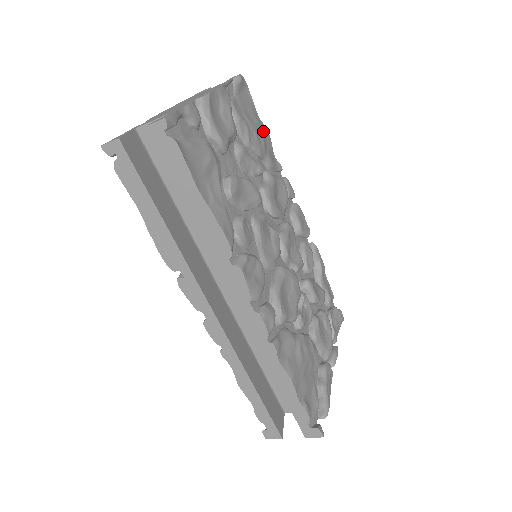
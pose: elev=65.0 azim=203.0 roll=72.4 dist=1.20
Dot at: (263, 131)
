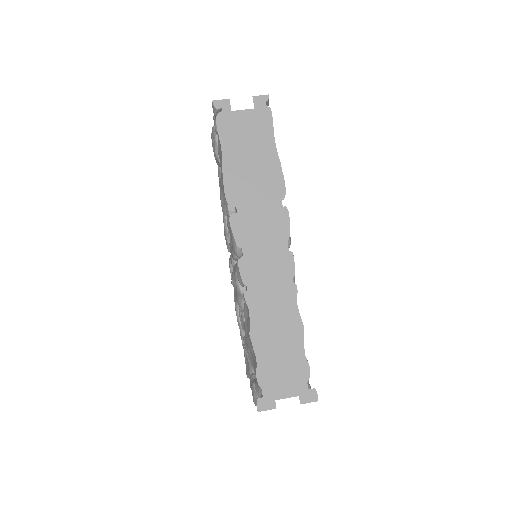
Dot at: occluded
